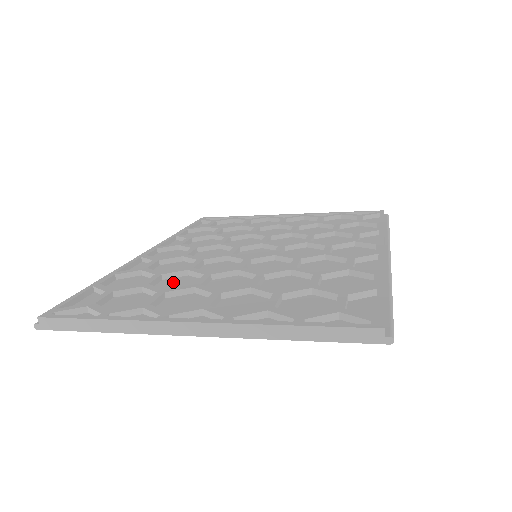
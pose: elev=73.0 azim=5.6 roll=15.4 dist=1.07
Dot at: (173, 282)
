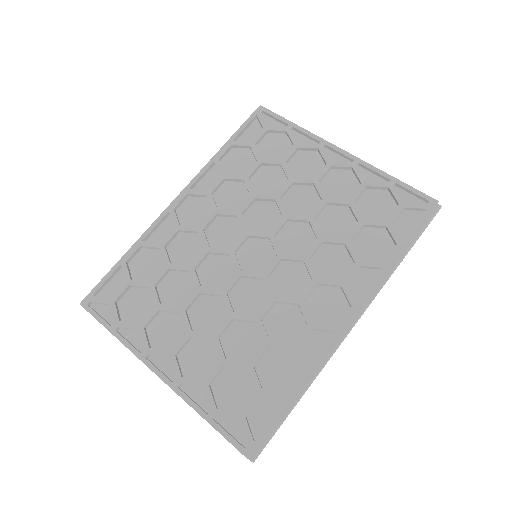
Dot at: (175, 281)
